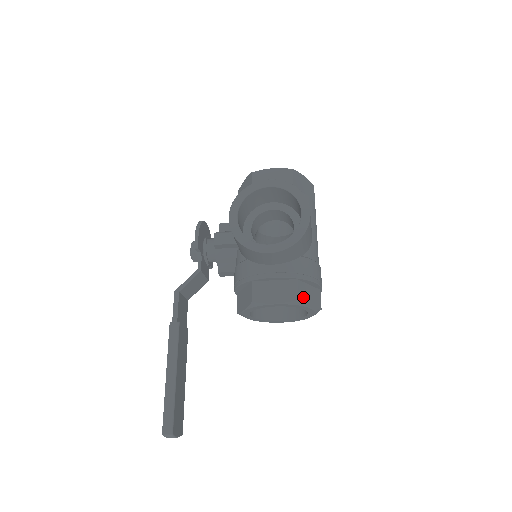
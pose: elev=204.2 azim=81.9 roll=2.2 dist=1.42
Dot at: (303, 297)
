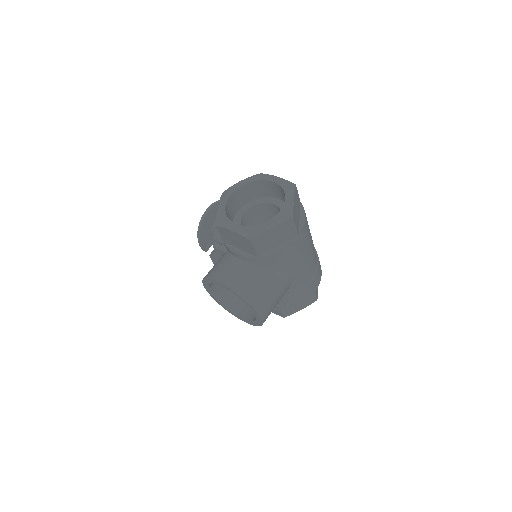
Dot at: (290, 312)
